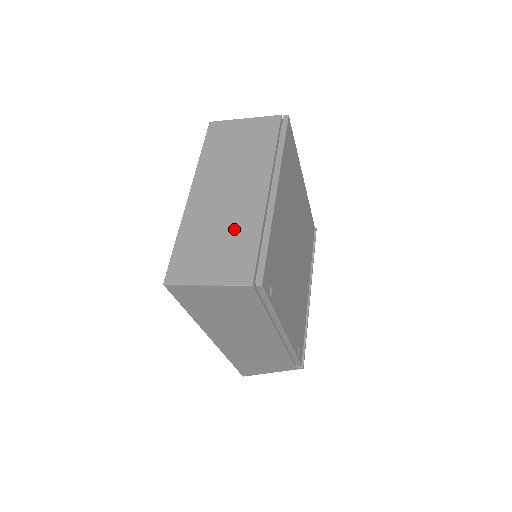
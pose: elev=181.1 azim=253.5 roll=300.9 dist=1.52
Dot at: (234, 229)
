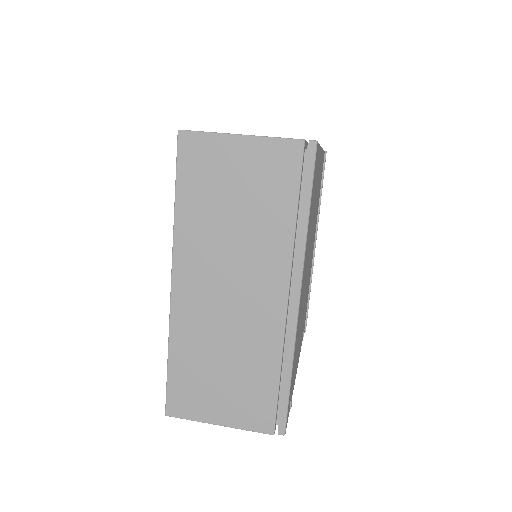
Dot at: (244, 356)
